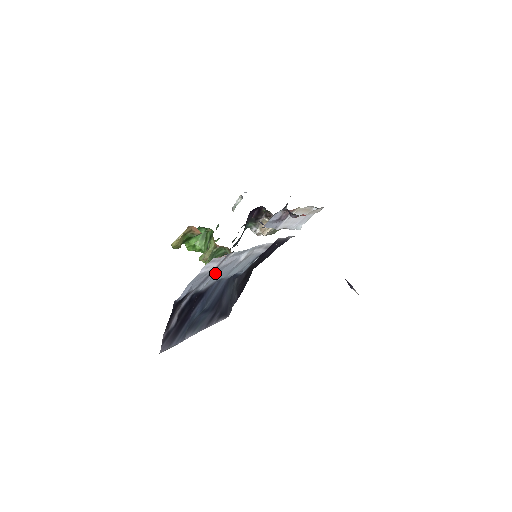
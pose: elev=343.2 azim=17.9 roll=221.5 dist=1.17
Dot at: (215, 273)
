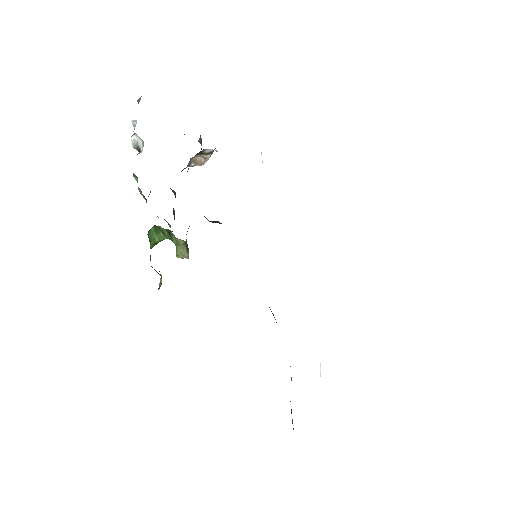
Dot at: occluded
